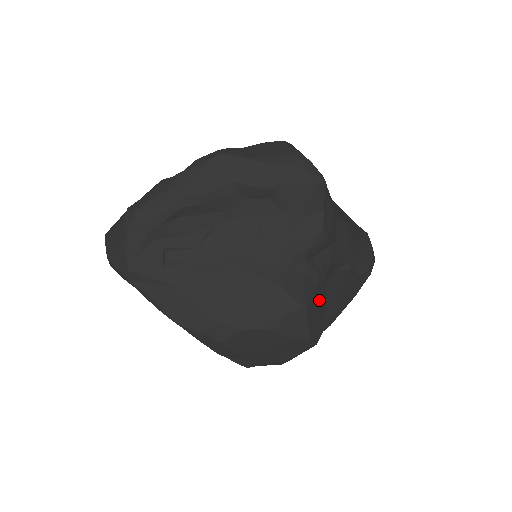
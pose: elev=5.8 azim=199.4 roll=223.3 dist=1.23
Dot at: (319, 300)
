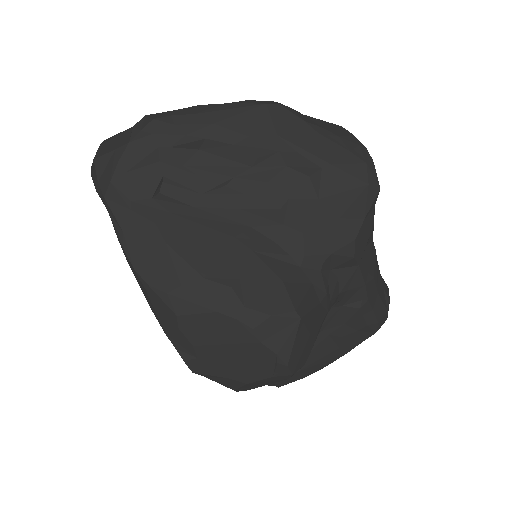
Dot at: (316, 322)
